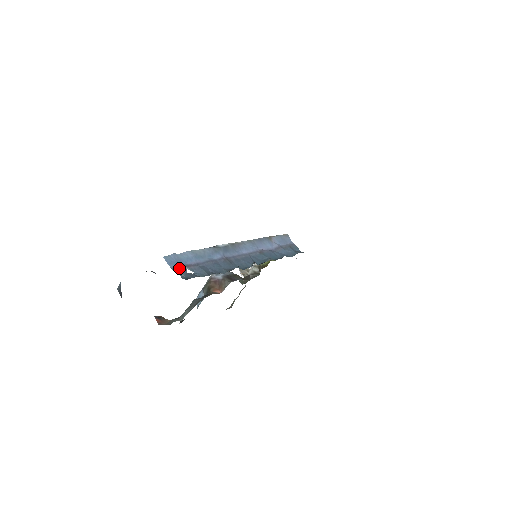
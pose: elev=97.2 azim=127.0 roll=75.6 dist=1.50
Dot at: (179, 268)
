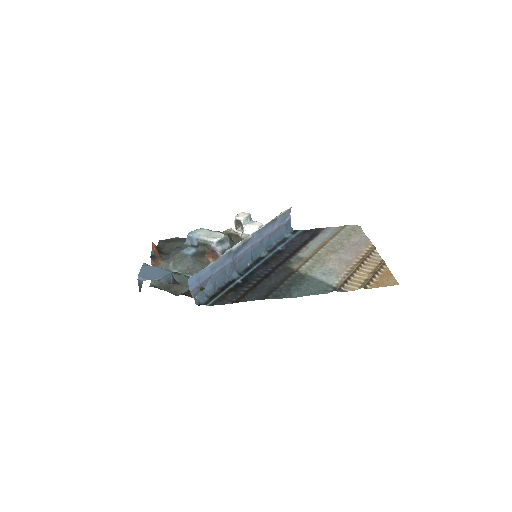
Dot at: (196, 289)
